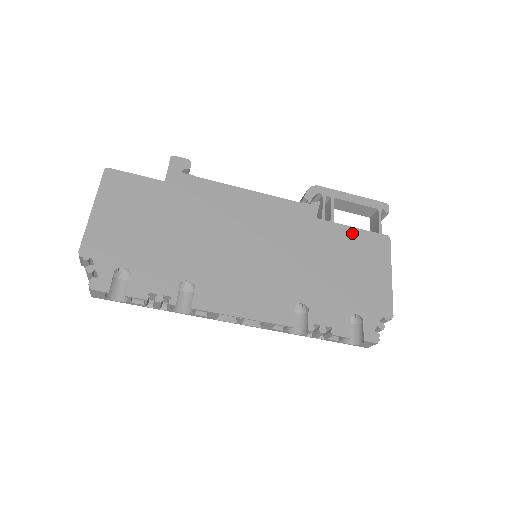
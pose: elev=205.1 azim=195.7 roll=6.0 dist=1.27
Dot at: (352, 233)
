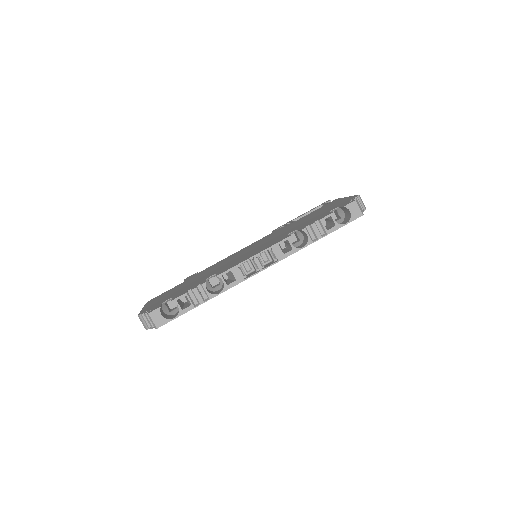
Dot at: occluded
